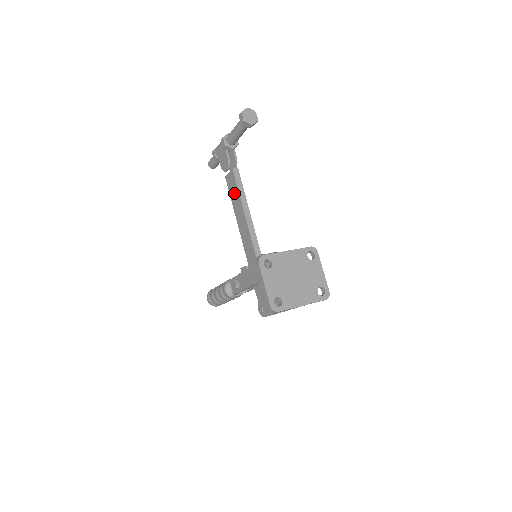
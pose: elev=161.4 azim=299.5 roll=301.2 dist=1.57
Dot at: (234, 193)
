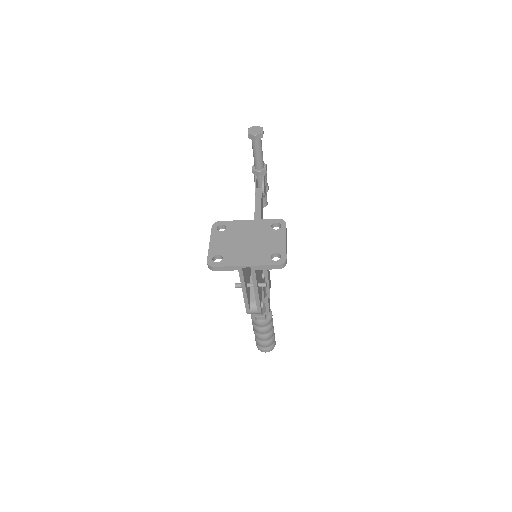
Dot at: occluded
